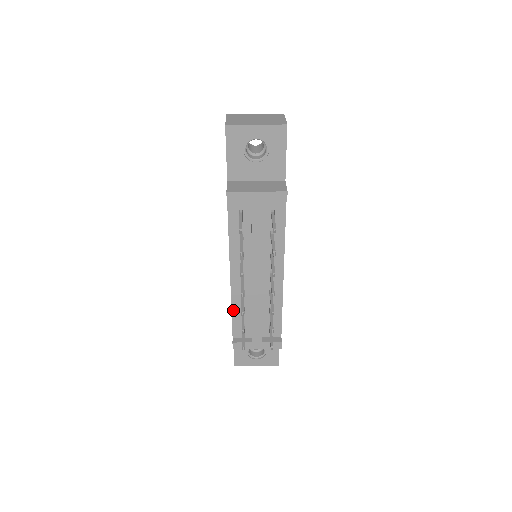
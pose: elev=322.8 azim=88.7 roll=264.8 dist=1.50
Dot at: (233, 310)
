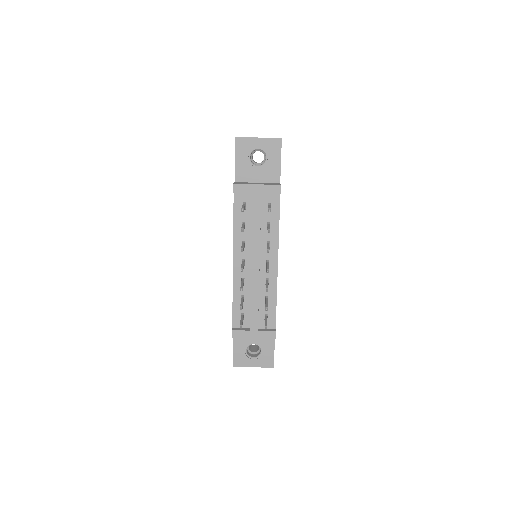
Dot at: (234, 298)
